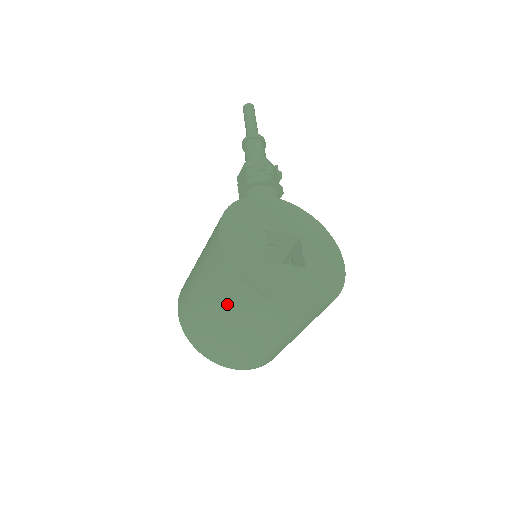
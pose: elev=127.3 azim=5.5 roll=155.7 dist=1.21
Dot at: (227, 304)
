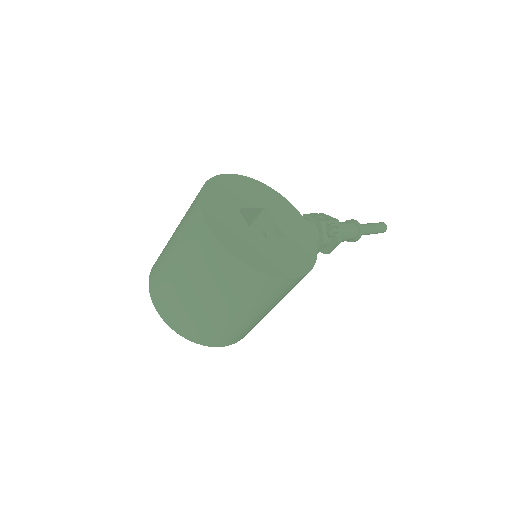
Dot at: (186, 213)
